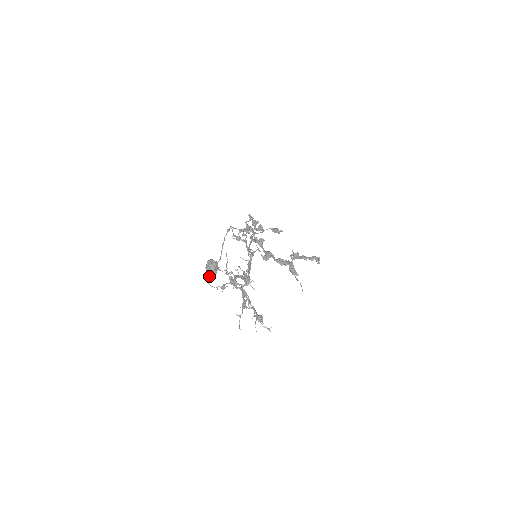
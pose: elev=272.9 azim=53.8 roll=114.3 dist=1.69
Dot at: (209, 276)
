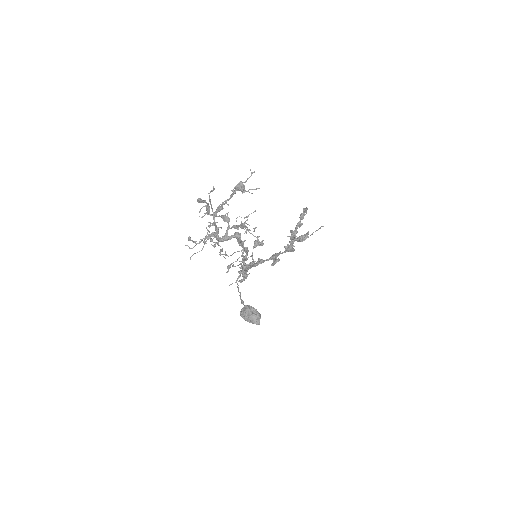
Dot at: (253, 318)
